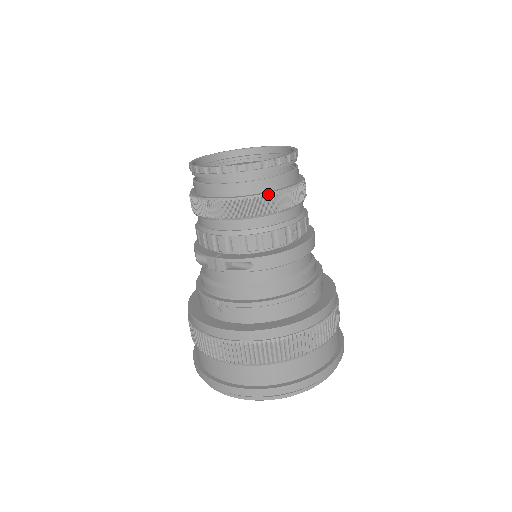
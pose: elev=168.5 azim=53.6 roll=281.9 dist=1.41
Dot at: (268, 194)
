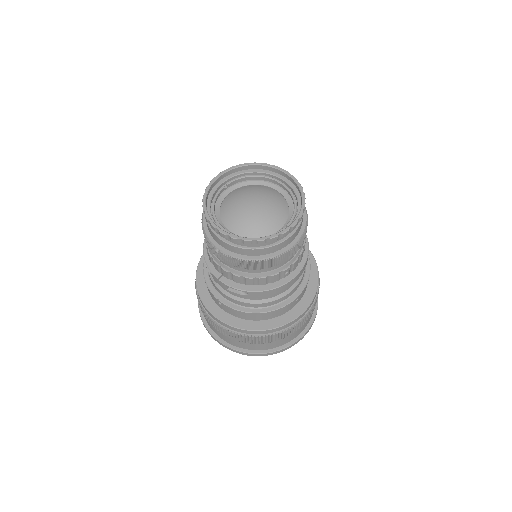
Dot at: (268, 259)
